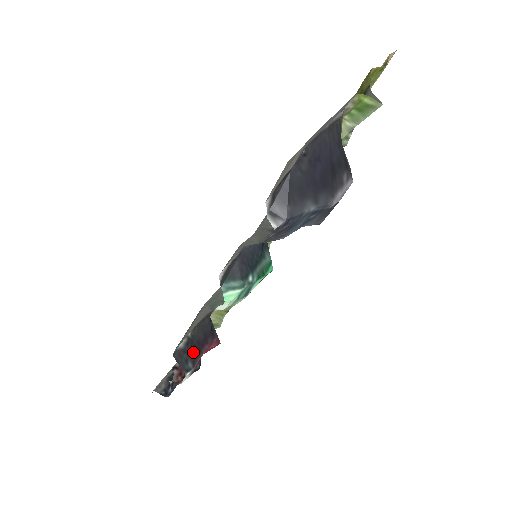
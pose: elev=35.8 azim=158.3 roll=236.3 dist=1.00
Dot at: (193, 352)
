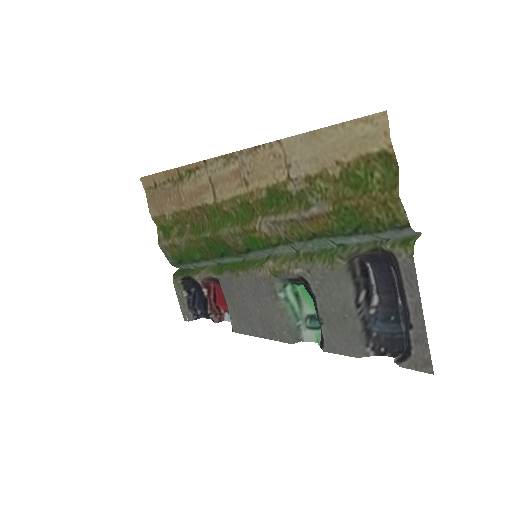
Dot at: occluded
